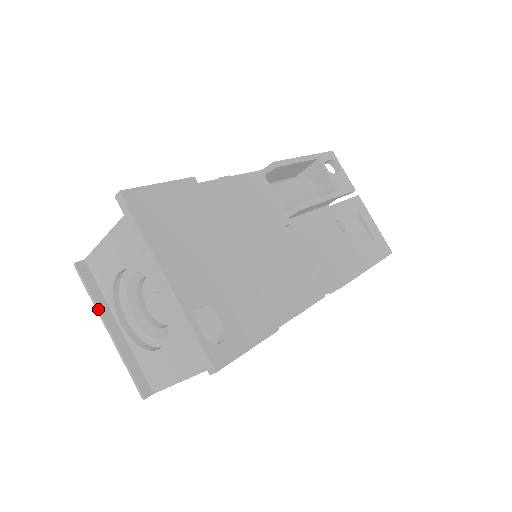
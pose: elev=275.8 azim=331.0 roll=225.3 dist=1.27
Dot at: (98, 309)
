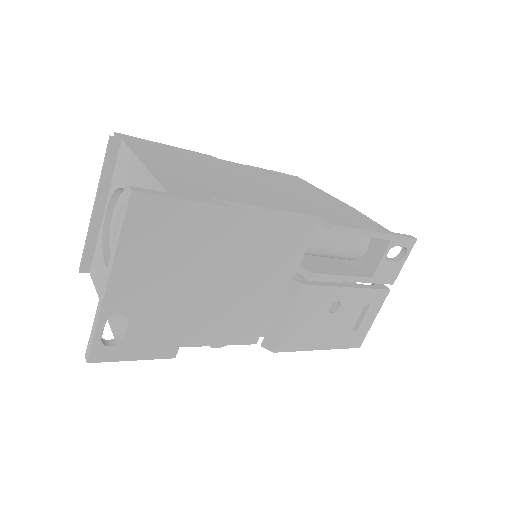
Dot at: (98, 187)
